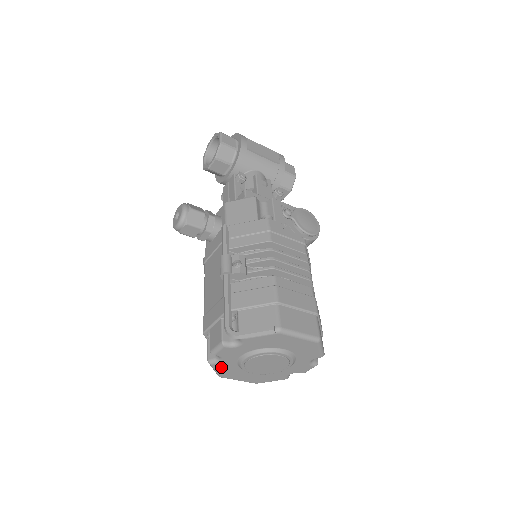
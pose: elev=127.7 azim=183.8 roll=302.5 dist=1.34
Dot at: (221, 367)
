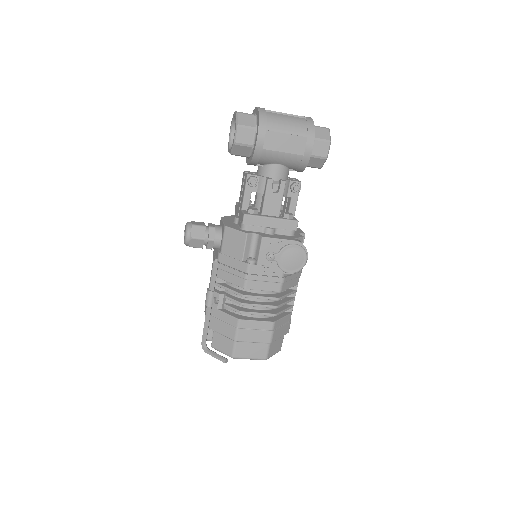
Dot at: occluded
